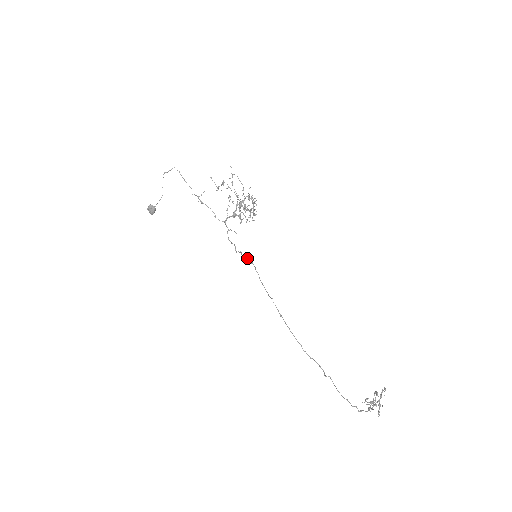
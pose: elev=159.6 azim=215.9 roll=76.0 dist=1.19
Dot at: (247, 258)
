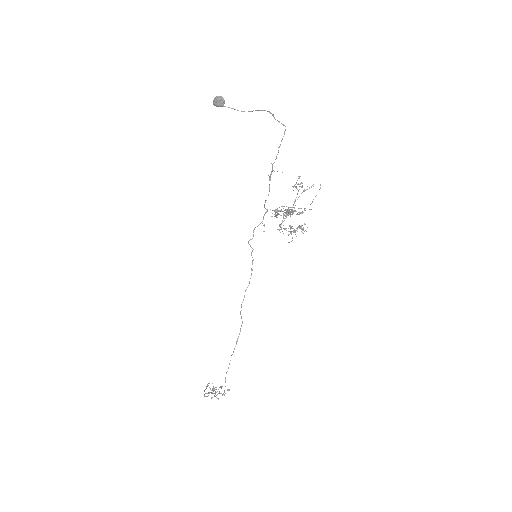
Dot at: (252, 261)
